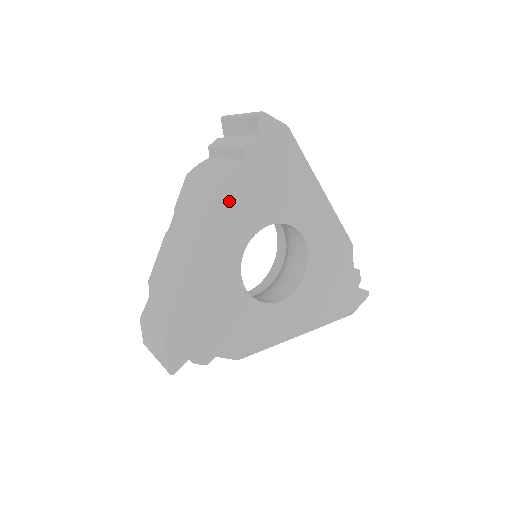
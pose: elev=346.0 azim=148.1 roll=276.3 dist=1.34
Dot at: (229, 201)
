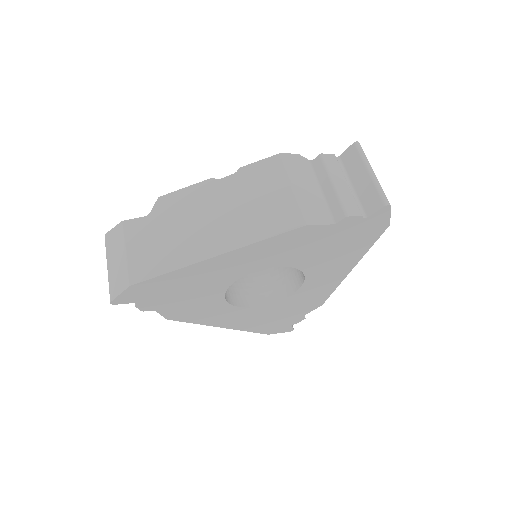
Dot at: (290, 239)
